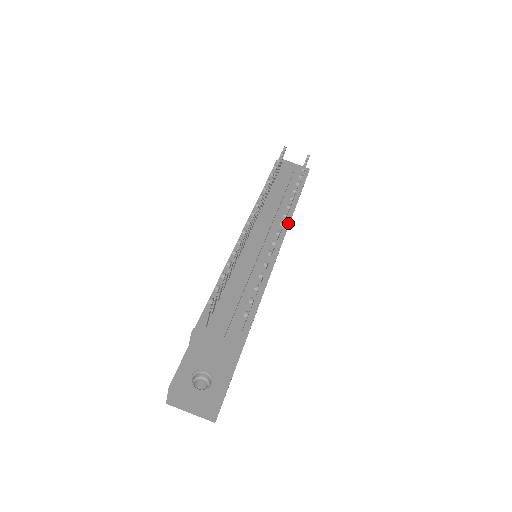
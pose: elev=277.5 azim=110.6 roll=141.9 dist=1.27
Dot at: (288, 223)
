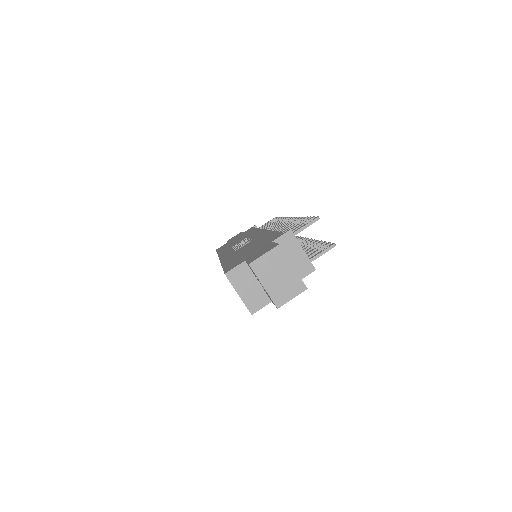
Dot at: occluded
